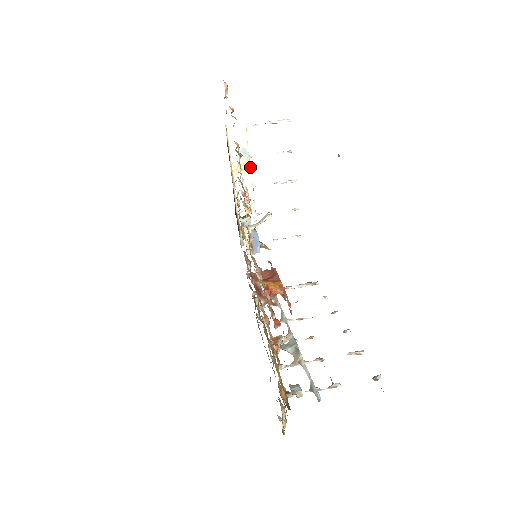
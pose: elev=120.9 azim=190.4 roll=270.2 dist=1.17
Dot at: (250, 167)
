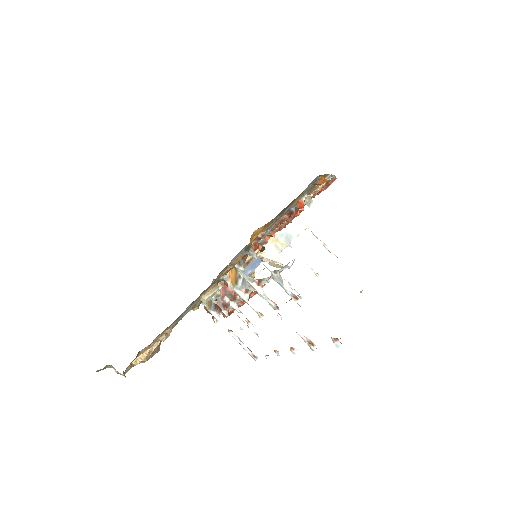
Dot at: (282, 250)
